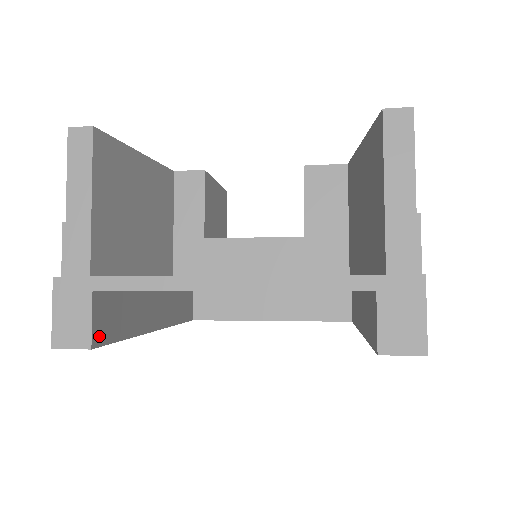
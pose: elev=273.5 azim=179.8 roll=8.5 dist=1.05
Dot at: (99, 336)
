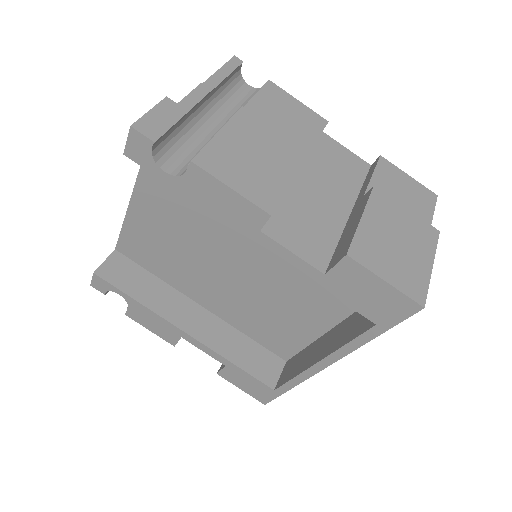
Dot at: (106, 274)
